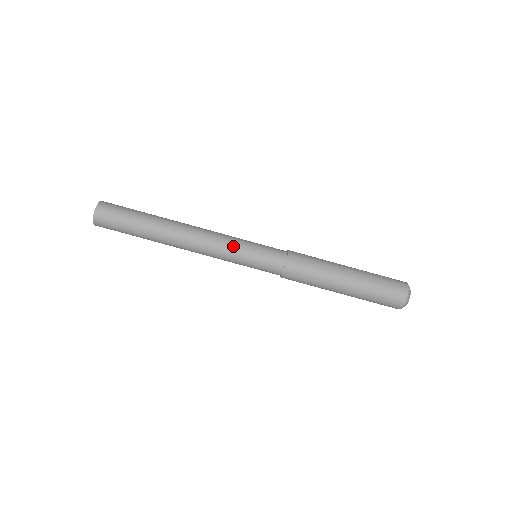
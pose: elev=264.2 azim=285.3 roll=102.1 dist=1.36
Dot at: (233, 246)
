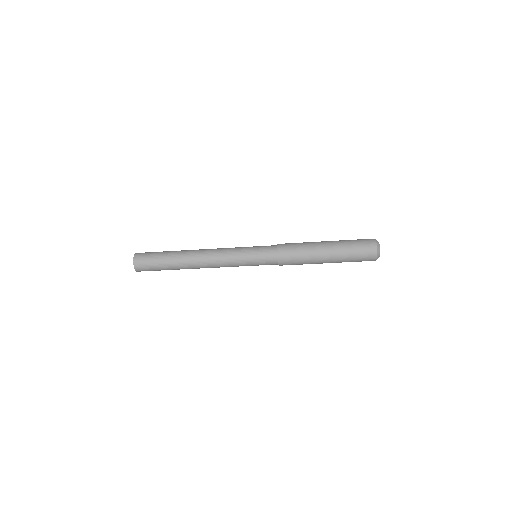
Dot at: (238, 266)
